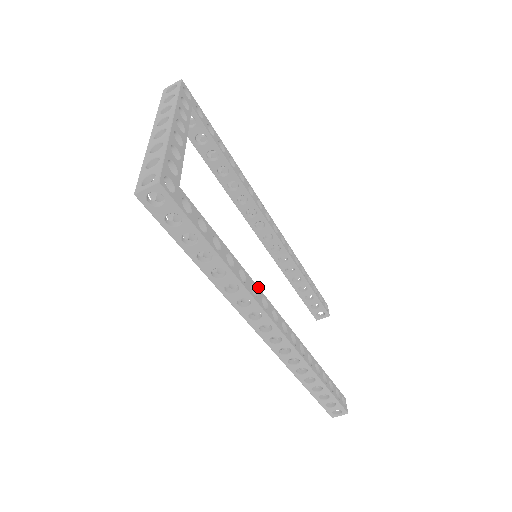
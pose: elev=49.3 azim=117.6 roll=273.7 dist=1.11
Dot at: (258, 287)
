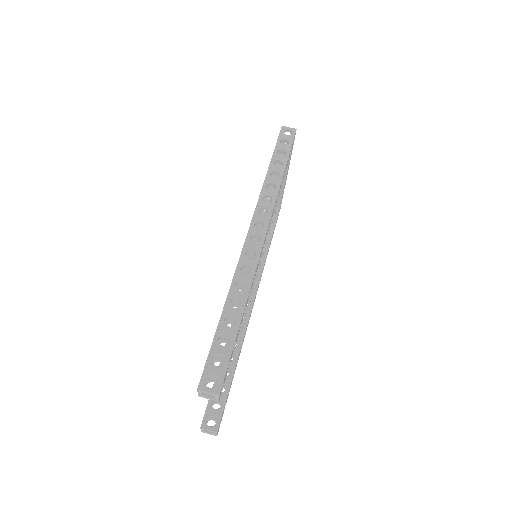
Dot at: (272, 216)
